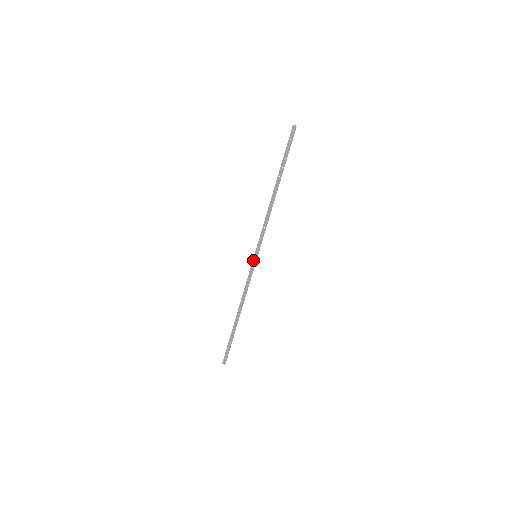
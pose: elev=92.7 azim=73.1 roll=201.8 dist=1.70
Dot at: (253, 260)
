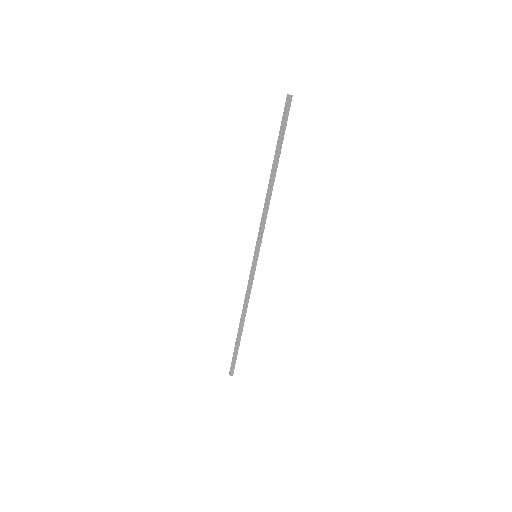
Dot at: (253, 260)
